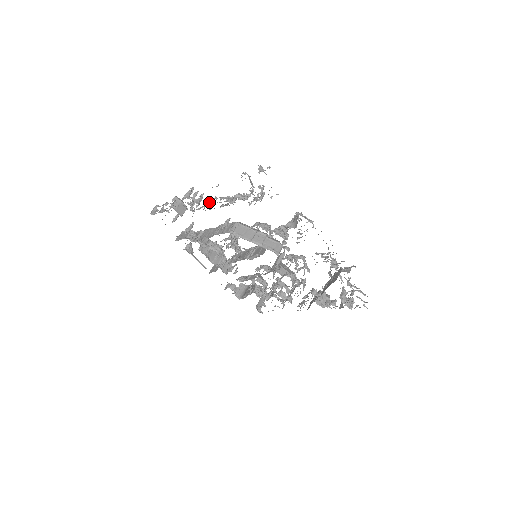
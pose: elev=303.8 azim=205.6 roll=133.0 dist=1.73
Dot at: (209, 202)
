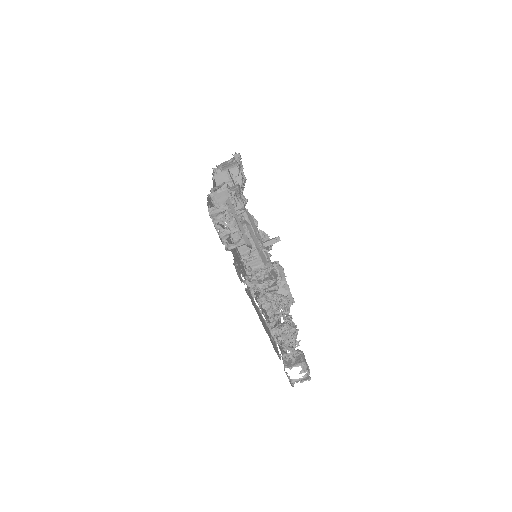
Dot at: (263, 295)
